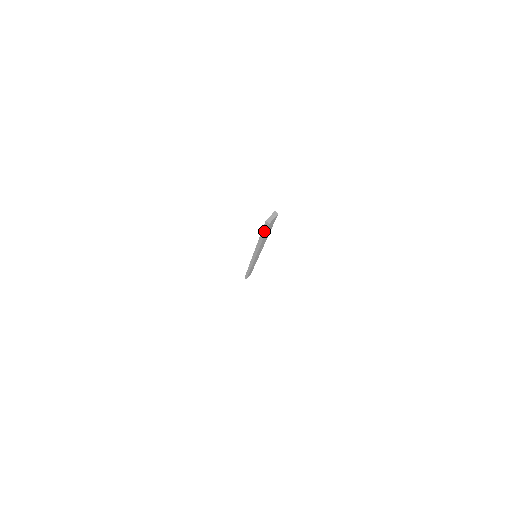
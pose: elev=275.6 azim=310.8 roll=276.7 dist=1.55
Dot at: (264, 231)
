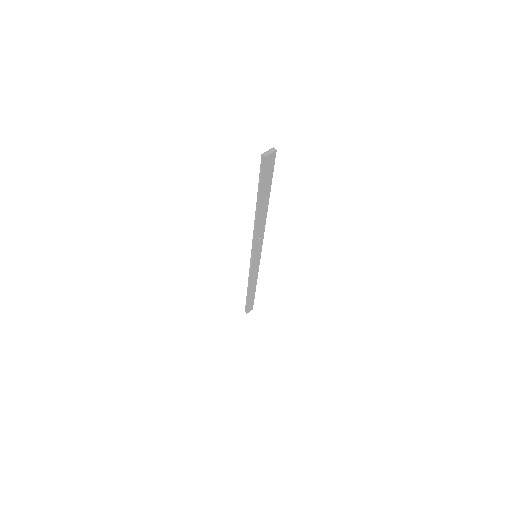
Dot at: (261, 180)
